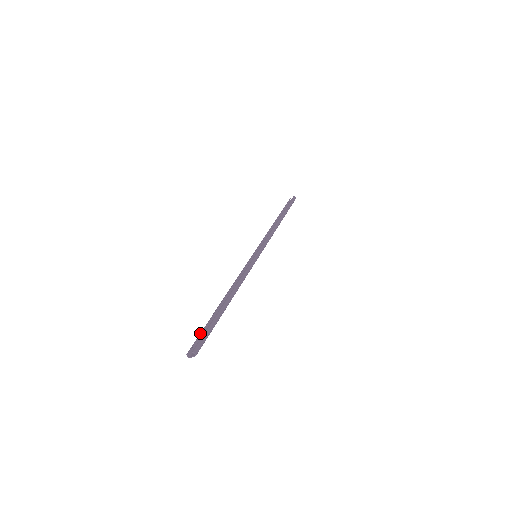
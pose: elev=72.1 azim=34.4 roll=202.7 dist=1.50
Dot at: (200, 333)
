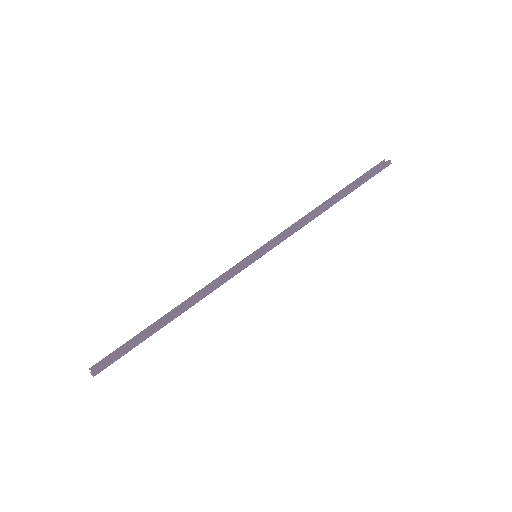
Dot at: (118, 348)
